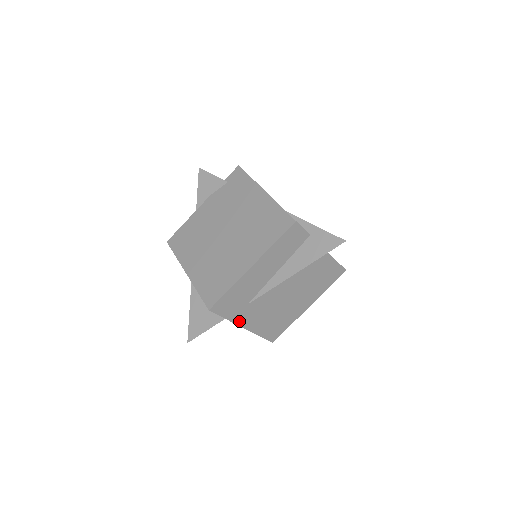
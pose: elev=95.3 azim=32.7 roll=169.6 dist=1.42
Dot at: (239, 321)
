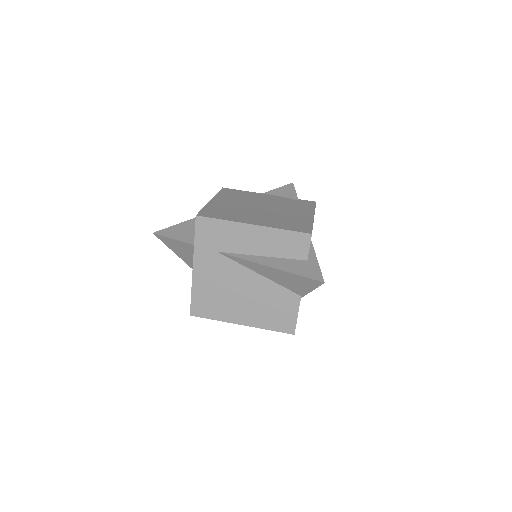
Dot at: (198, 257)
